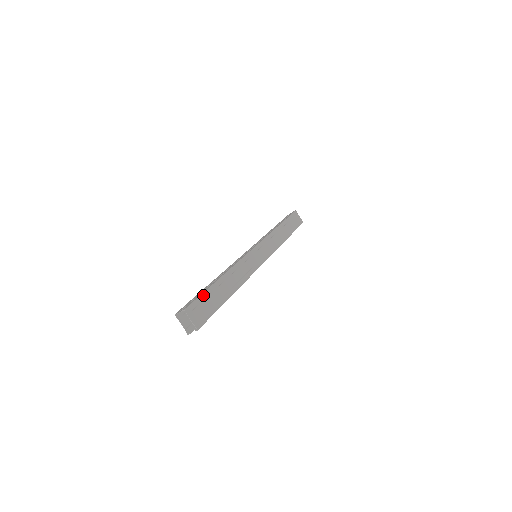
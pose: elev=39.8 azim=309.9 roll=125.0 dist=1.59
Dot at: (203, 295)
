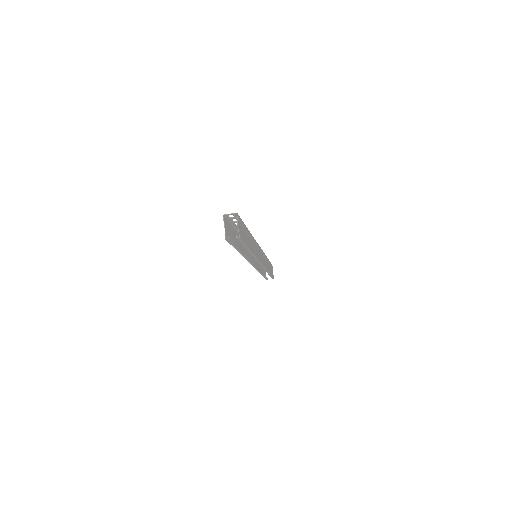
Dot at: (243, 223)
